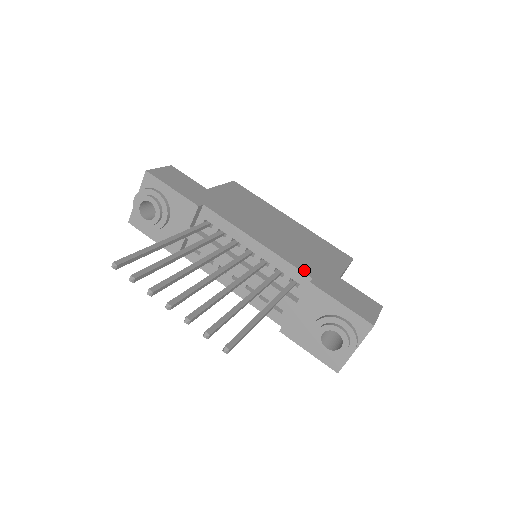
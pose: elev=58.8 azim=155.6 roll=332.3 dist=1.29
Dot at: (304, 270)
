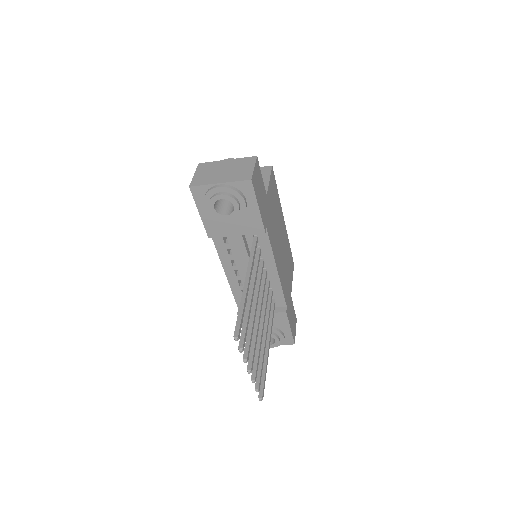
Dot at: (286, 298)
